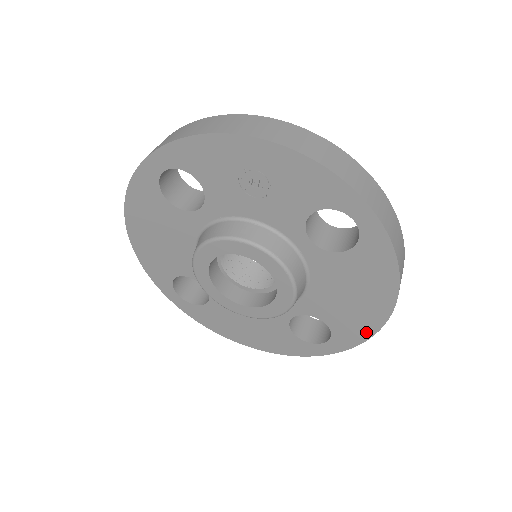
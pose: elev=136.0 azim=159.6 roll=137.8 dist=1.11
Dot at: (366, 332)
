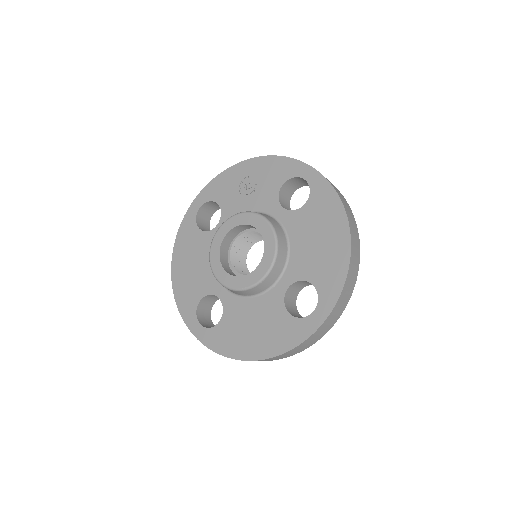
Dot at: (341, 273)
